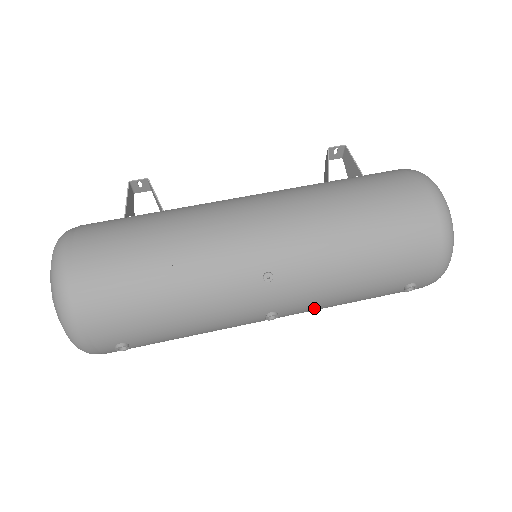
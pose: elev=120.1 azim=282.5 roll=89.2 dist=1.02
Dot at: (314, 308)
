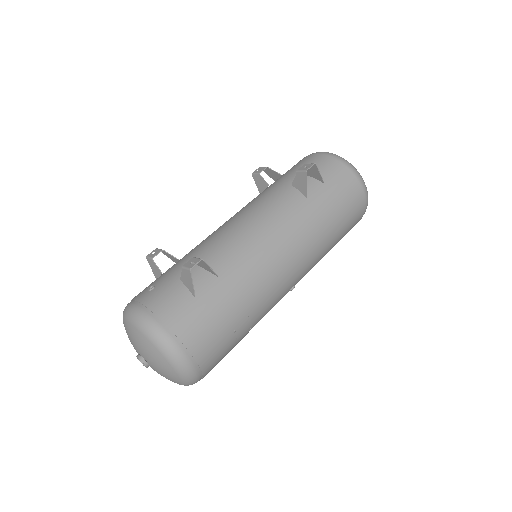
Dot at: occluded
